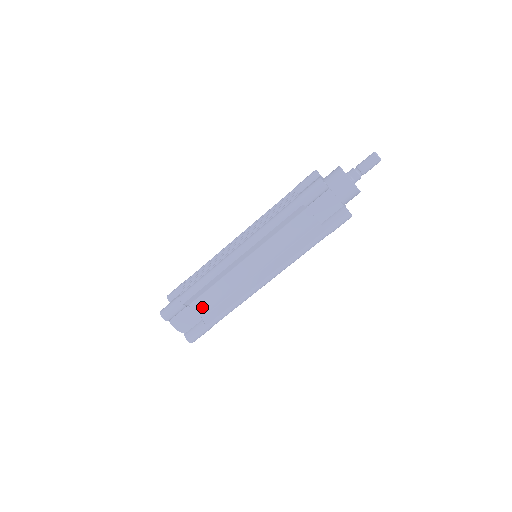
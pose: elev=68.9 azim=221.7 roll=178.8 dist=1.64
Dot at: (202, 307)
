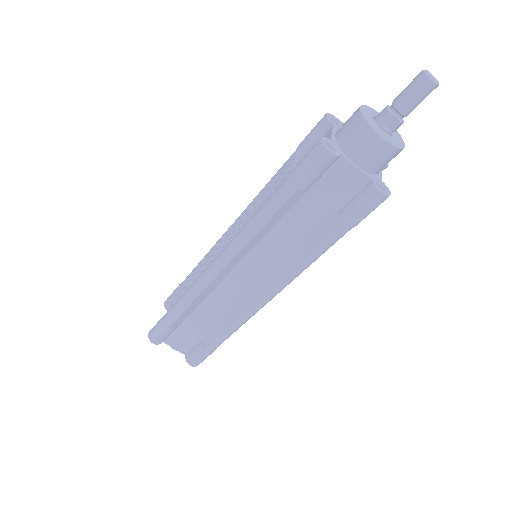
Dot at: (196, 327)
